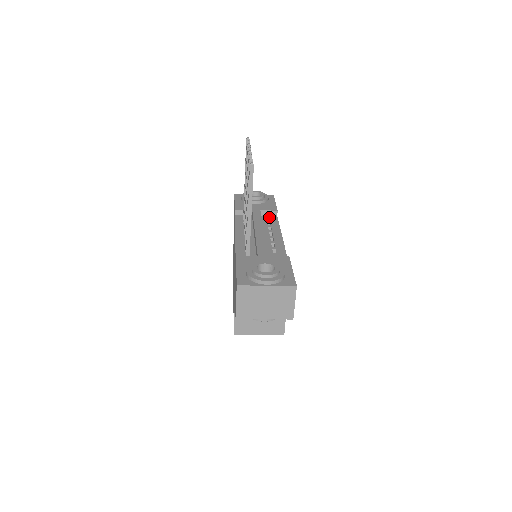
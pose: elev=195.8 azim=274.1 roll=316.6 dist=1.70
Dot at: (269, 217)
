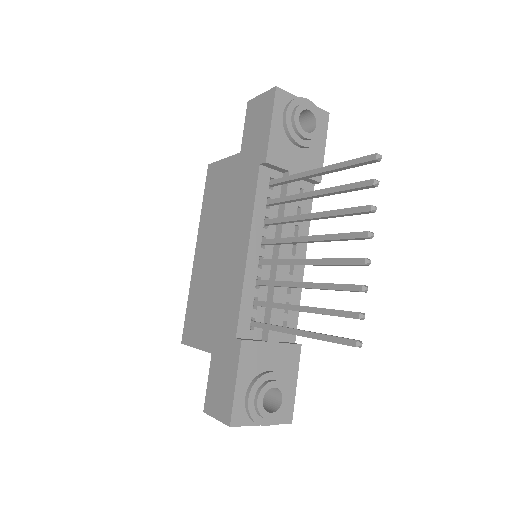
Dot at: (304, 187)
